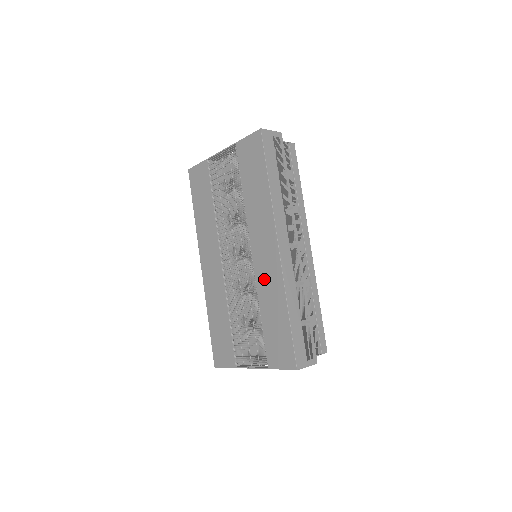
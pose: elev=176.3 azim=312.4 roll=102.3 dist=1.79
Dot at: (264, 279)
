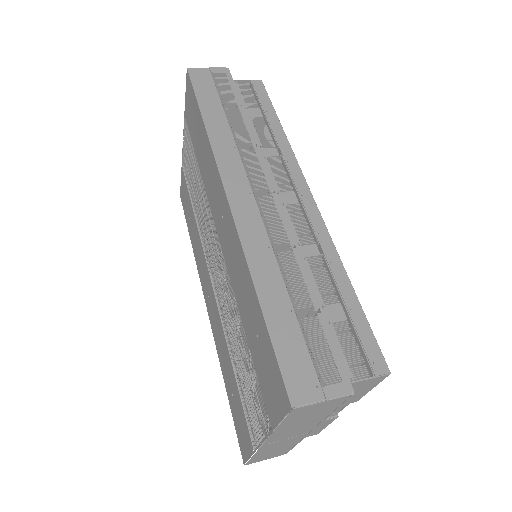
Dot at: (232, 265)
